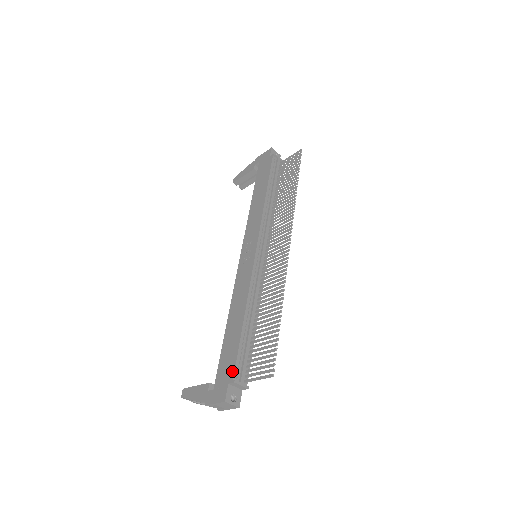
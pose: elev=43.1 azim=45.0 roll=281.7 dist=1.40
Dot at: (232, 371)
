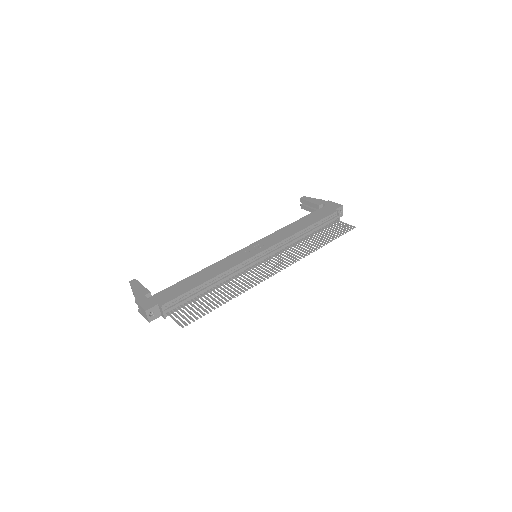
Dot at: (167, 300)
